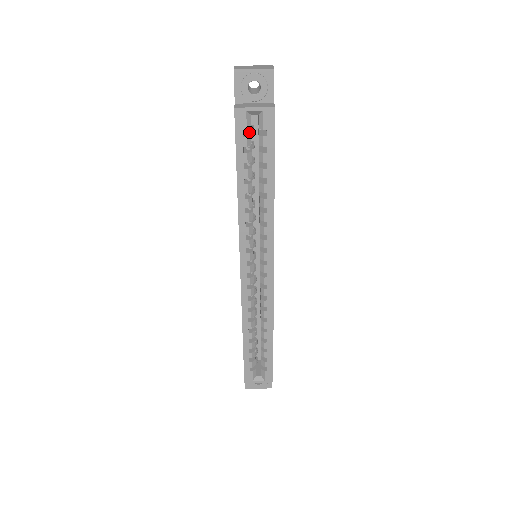
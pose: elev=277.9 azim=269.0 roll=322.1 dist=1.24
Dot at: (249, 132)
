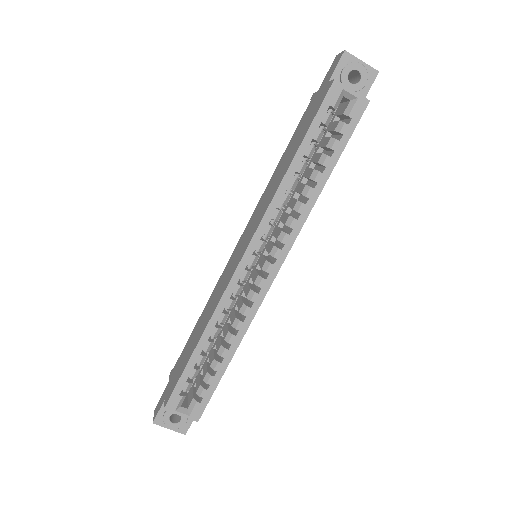
Dot at: occluded
